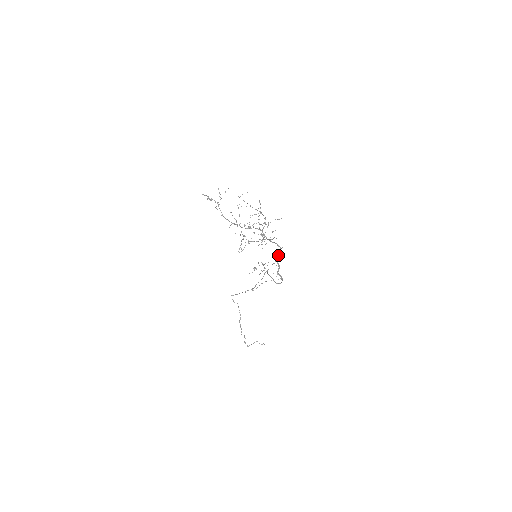
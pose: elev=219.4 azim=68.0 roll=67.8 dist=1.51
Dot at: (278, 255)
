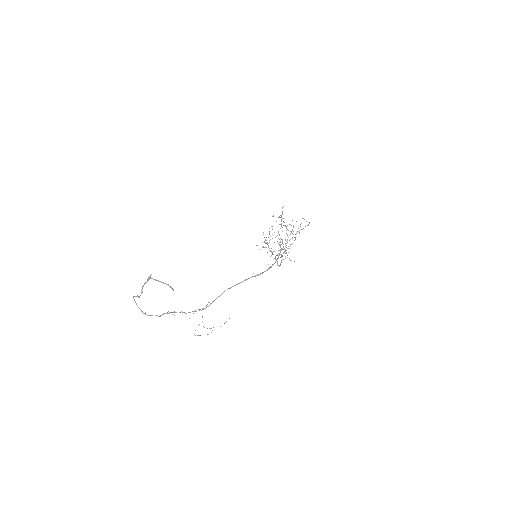
Dot at: (281, 260)
